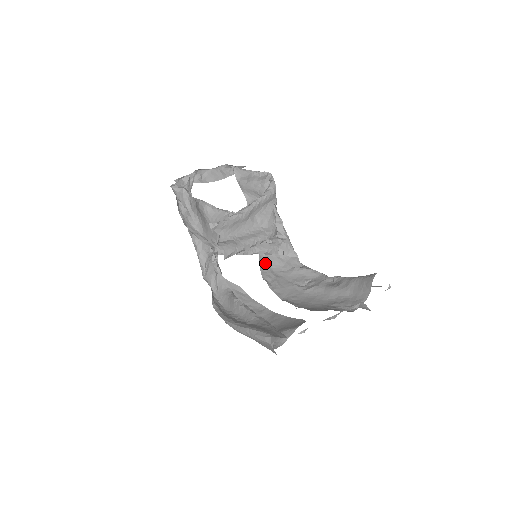
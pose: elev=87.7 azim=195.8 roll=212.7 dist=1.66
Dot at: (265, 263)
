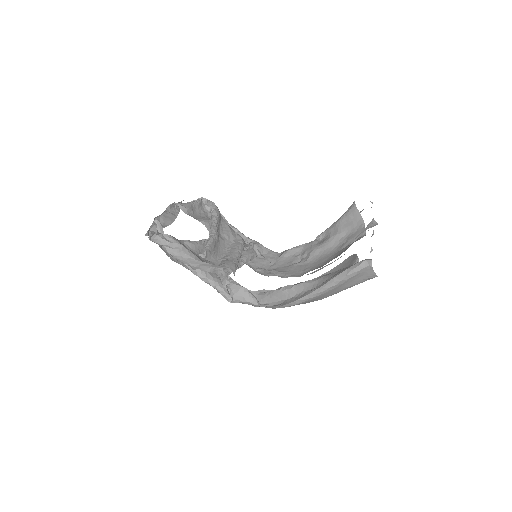
Dot at: (255, 268)
